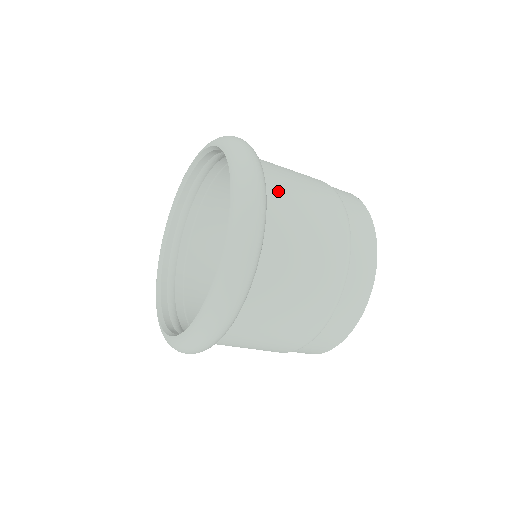
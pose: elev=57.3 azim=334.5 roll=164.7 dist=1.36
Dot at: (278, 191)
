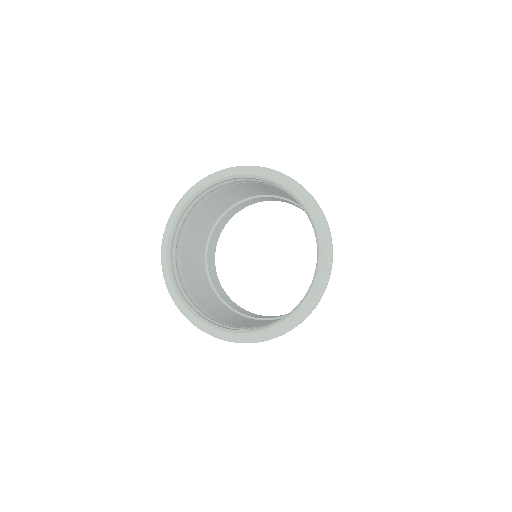
Dot at: occluded
